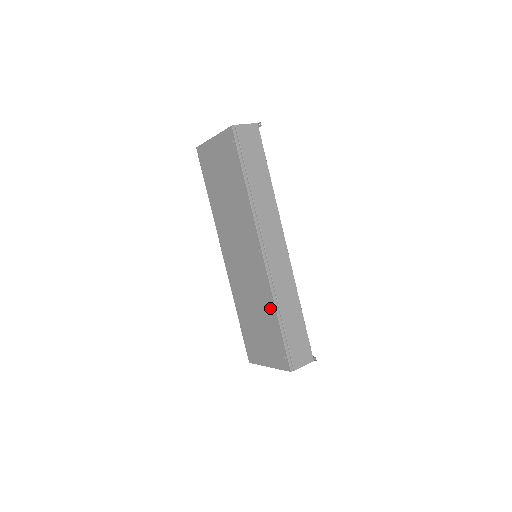
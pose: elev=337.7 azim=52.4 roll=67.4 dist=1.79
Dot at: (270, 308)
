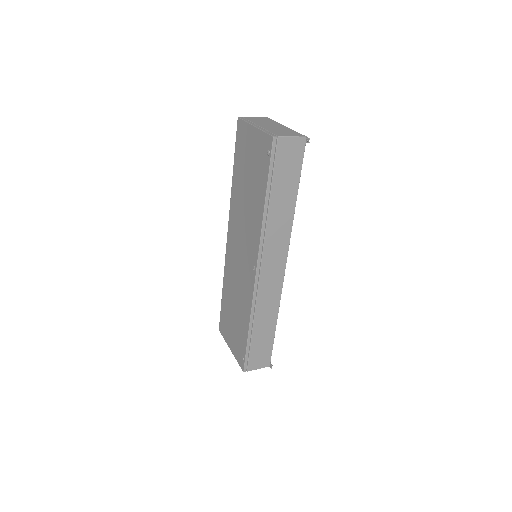
Dot at: (246, 316)
